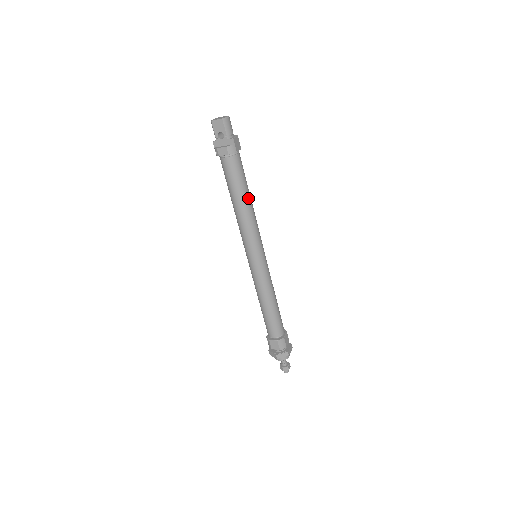
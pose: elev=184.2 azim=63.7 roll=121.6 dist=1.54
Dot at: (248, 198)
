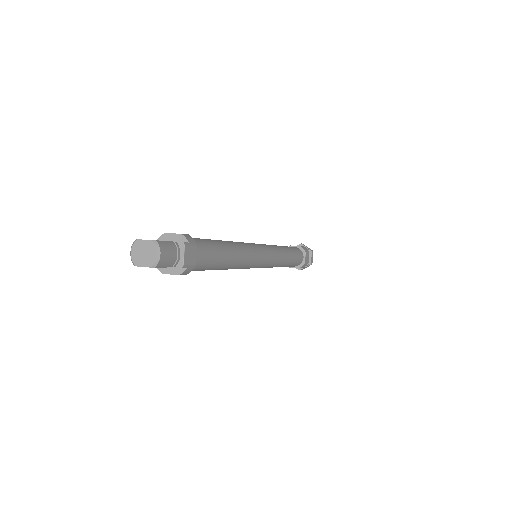
Dot at: (230, 259)
